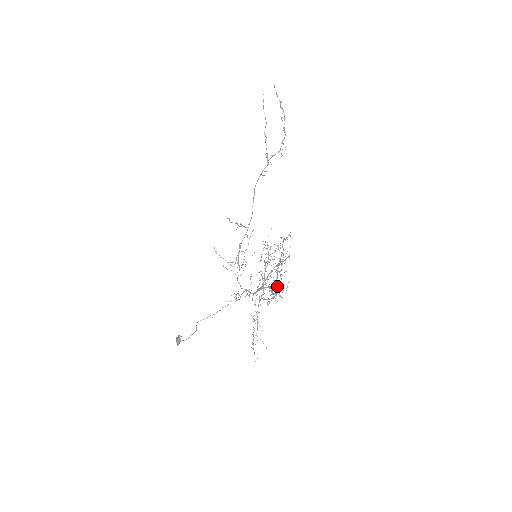
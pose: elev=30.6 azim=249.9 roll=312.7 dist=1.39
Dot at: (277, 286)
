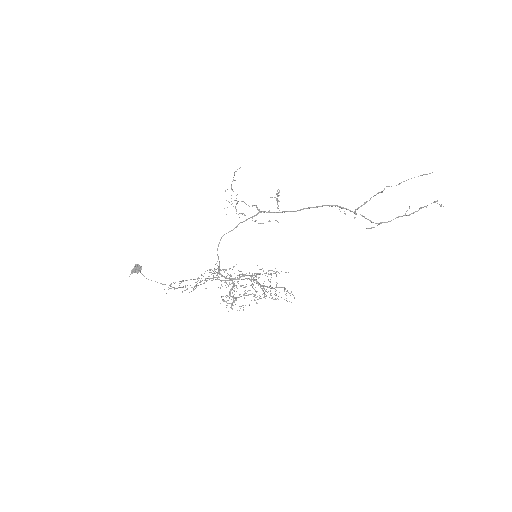
Dot at: (239, 297)
